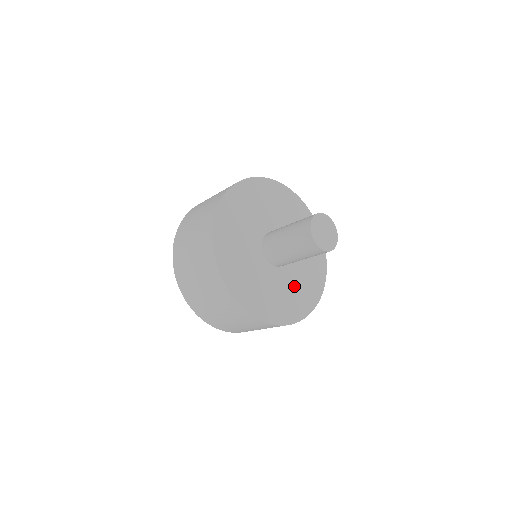
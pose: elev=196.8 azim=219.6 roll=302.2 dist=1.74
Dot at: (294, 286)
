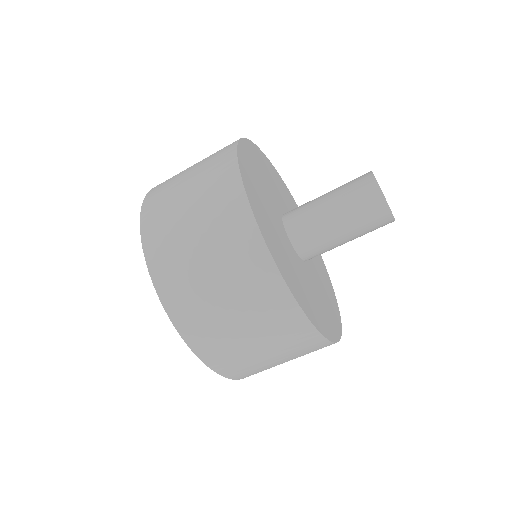
Dot at: (298, 274)
